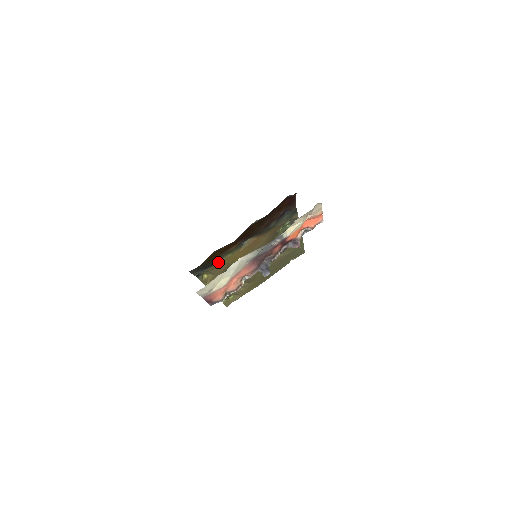
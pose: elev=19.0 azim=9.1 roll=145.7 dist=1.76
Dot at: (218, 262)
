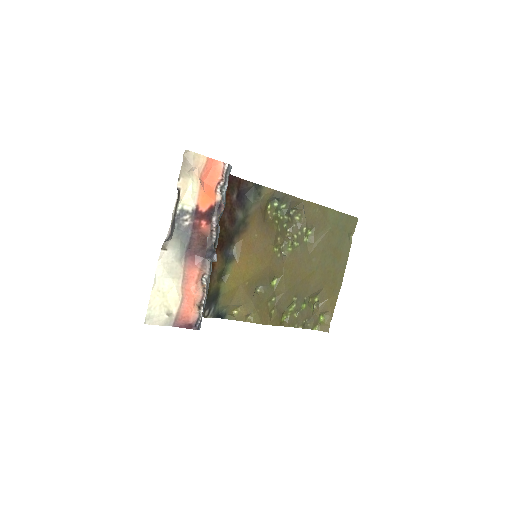
Dot at: (222, 289)
